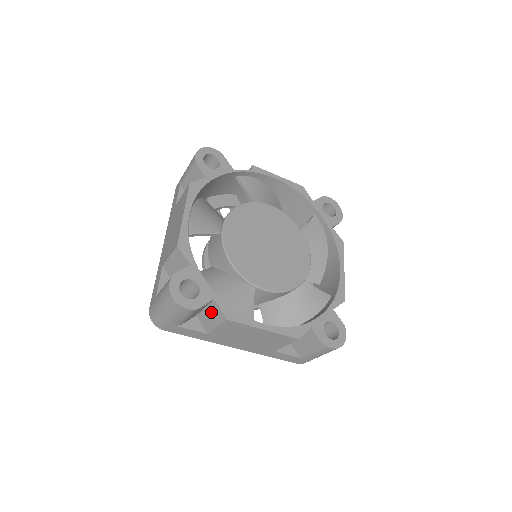
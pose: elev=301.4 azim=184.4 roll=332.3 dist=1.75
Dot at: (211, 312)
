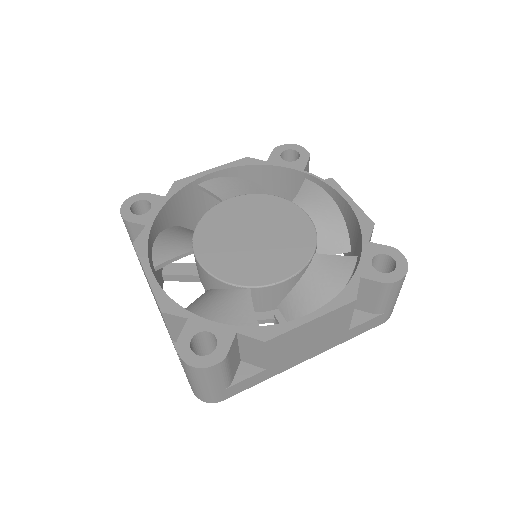
Dot at: occluded
